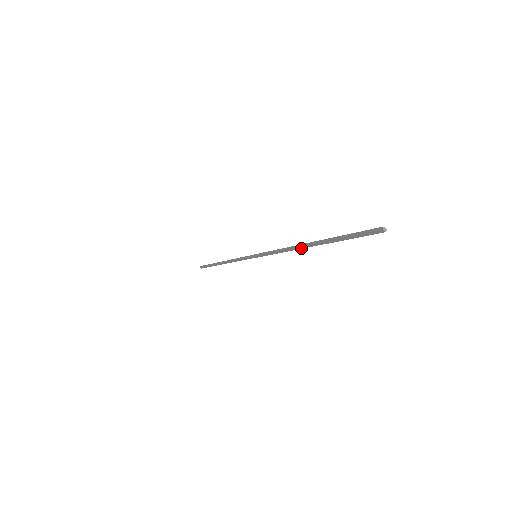
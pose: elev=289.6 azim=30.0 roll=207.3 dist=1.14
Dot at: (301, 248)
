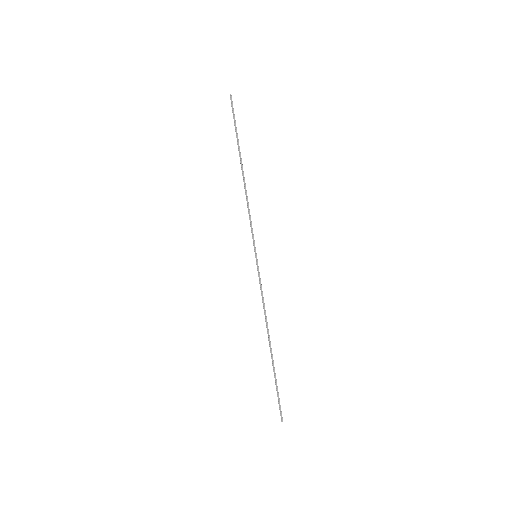
Dot at: (268, 334)
